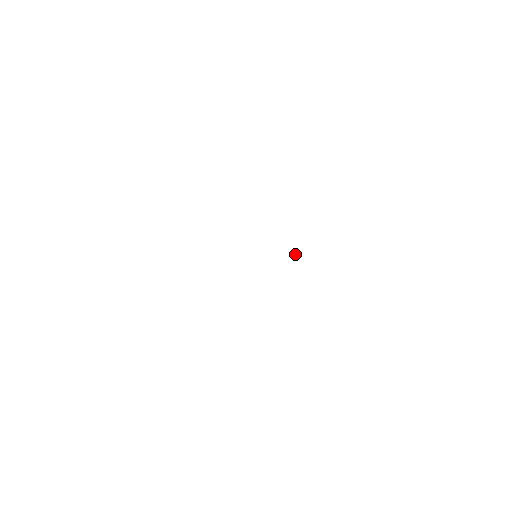
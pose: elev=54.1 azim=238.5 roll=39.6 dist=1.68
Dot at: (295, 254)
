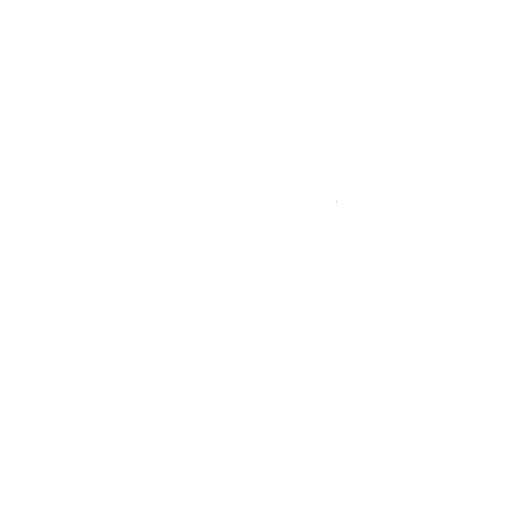
Dot at: occluded
